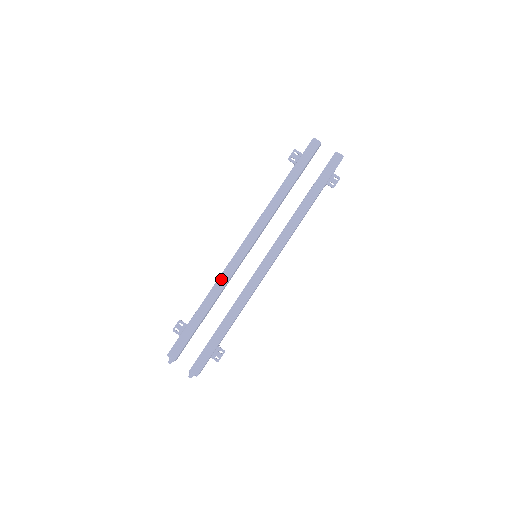
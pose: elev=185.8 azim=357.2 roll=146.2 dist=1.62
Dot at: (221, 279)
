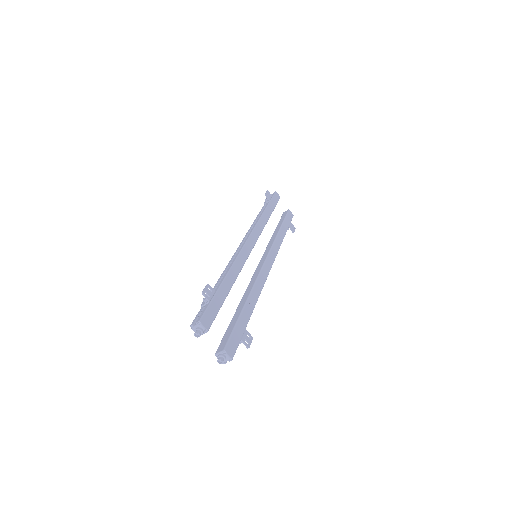
Dot at: (238, 260)
